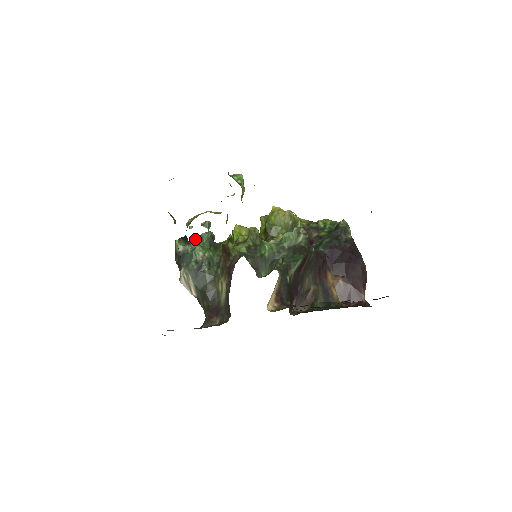
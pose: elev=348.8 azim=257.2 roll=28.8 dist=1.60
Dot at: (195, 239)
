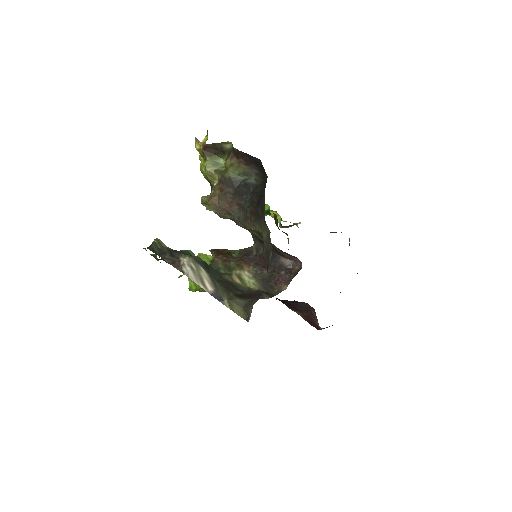
Dot at: occluded
